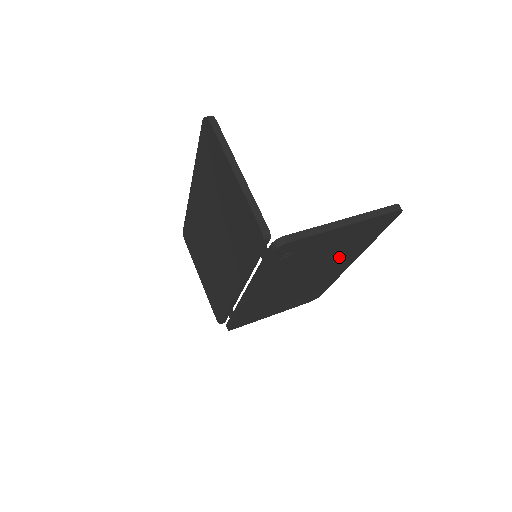
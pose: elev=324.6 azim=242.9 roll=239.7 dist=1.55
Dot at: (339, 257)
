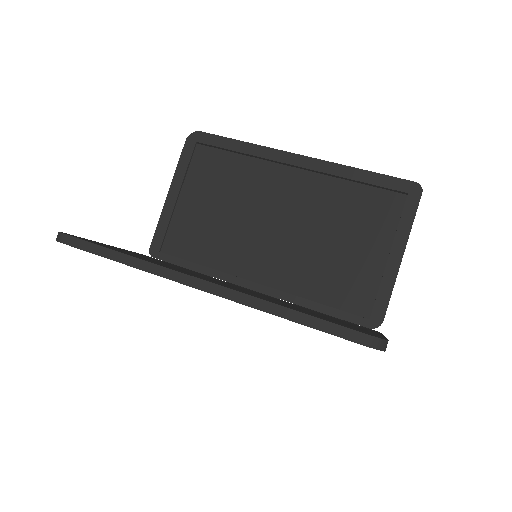
Dot at: (324, 201)
